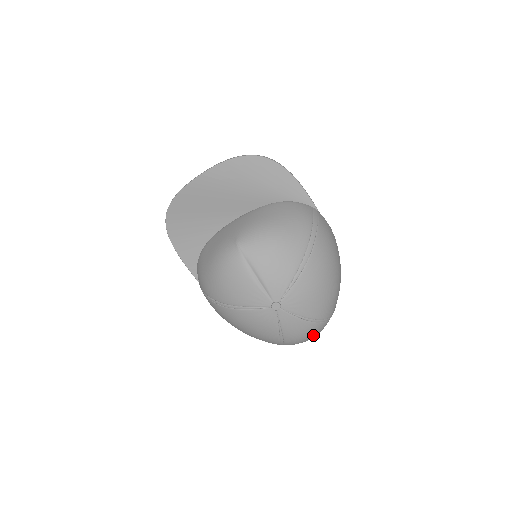
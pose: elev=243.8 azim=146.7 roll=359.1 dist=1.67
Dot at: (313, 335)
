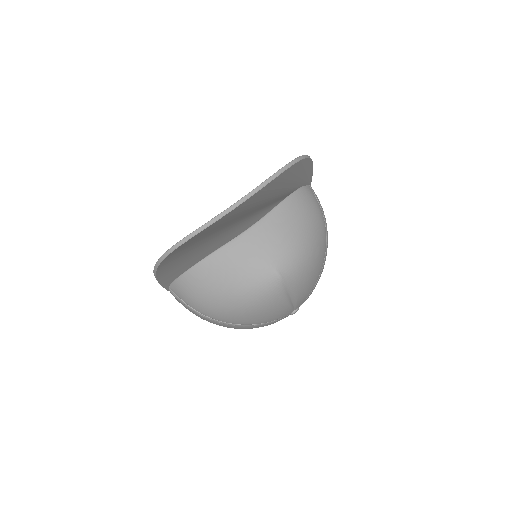
Dot at: occluded
